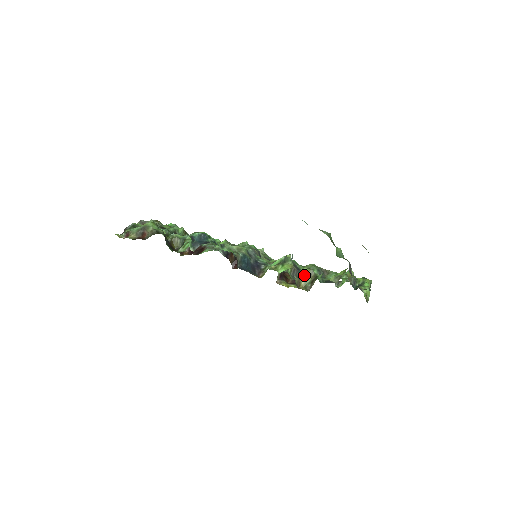
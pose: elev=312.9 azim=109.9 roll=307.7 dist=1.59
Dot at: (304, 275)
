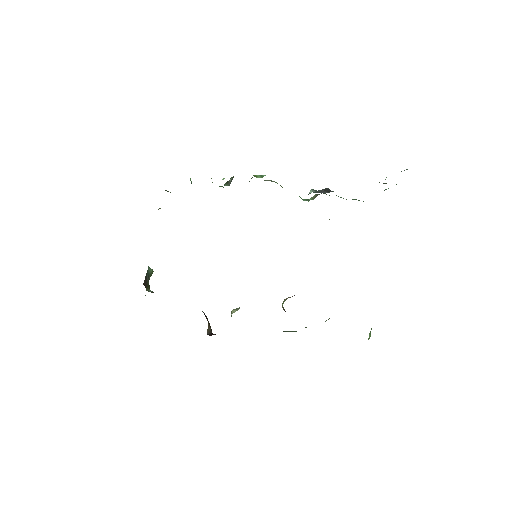
Dot at: occluded
